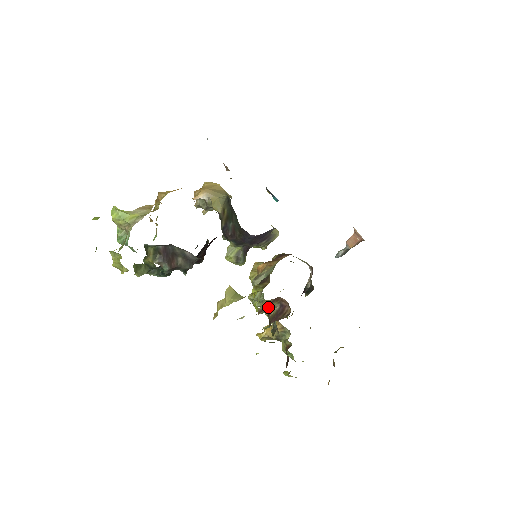
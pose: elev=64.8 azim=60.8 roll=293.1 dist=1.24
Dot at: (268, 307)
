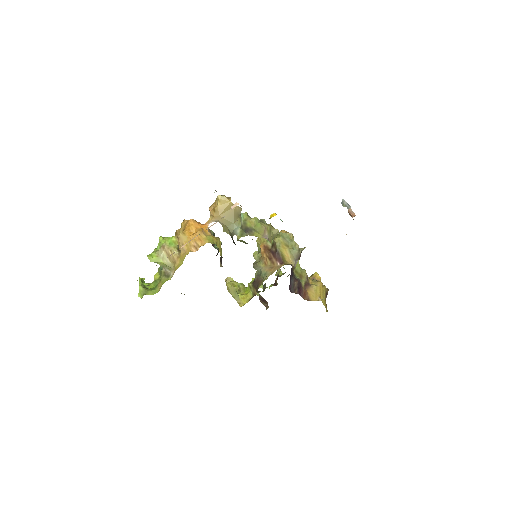
Dot at: occluded
